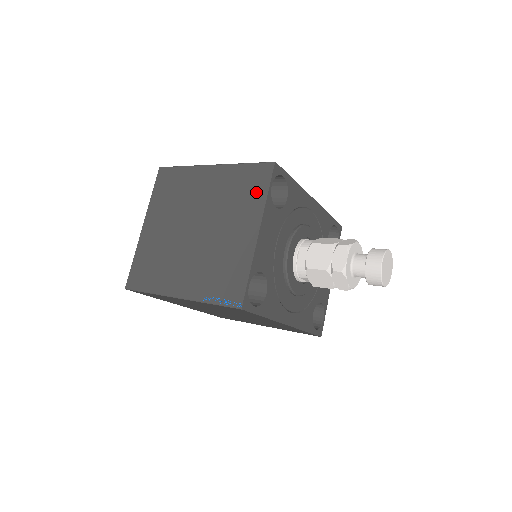
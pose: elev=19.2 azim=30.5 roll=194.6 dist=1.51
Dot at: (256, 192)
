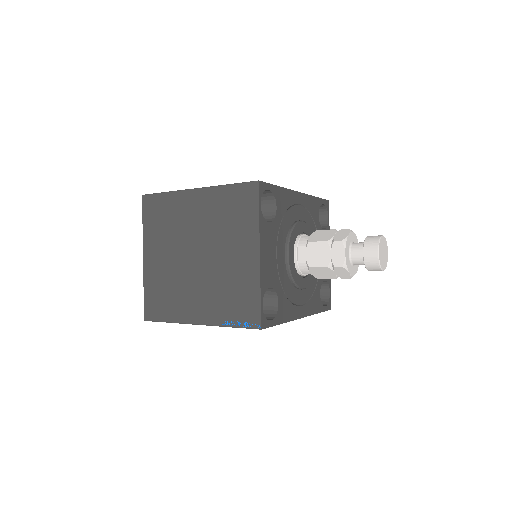
Dot at: (247, 214)
